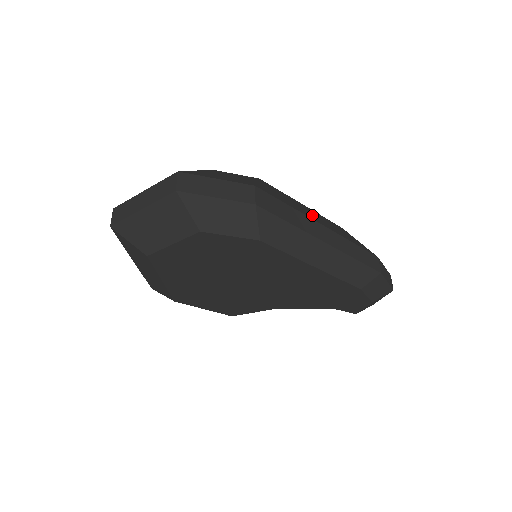
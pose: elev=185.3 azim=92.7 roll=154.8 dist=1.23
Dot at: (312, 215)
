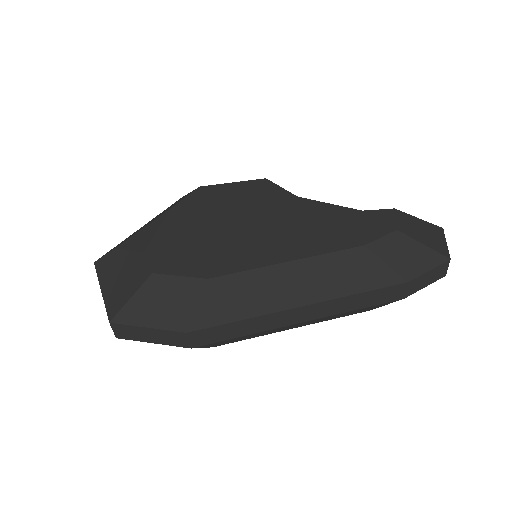
Dot at: (288, 291)
